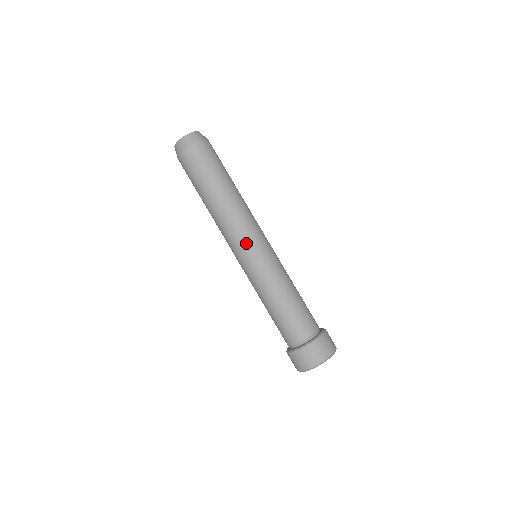
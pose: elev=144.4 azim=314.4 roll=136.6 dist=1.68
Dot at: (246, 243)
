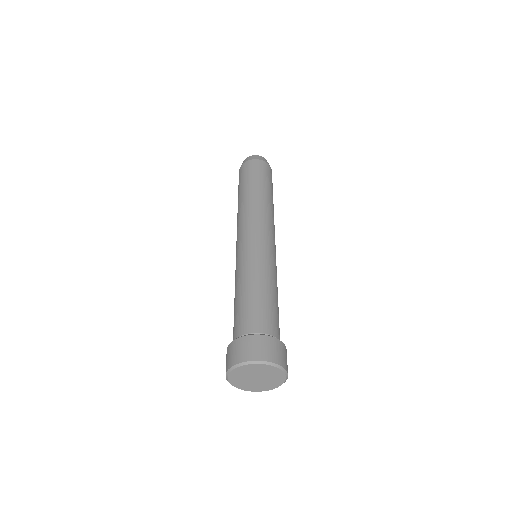
Dot at: (243, 233)
